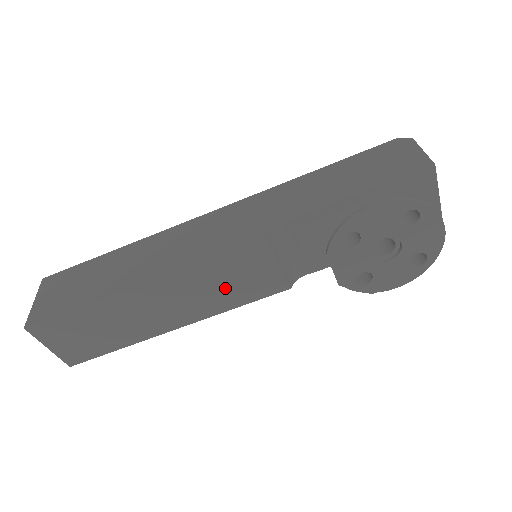
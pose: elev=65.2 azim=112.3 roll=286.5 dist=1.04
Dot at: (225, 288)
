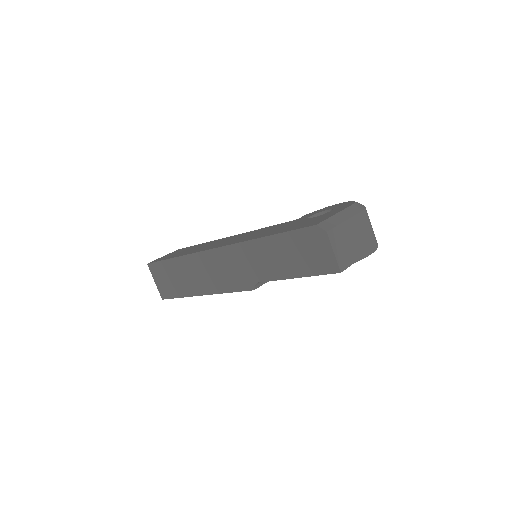
Dot at: occluded
